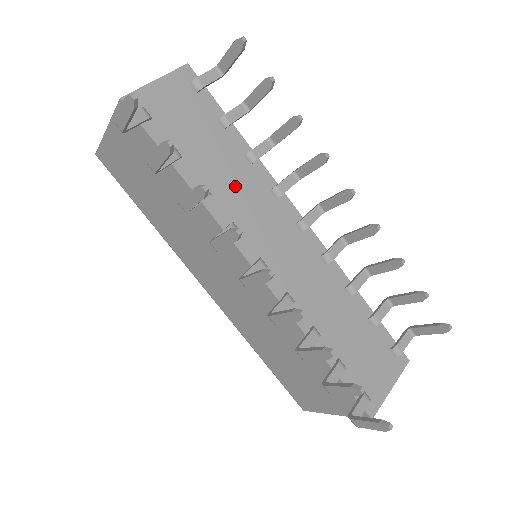
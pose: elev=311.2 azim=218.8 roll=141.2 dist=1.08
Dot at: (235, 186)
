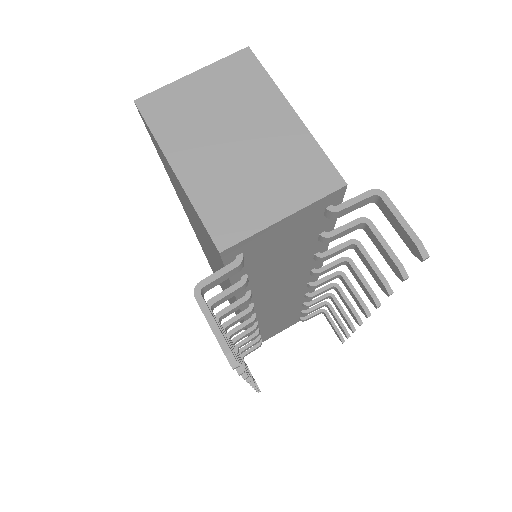
Dot at: (281, 279)
